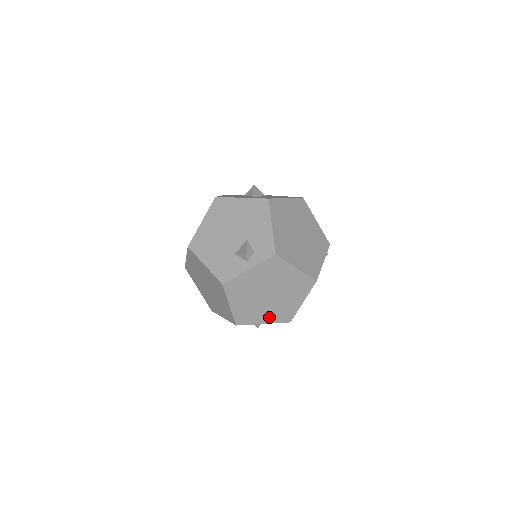
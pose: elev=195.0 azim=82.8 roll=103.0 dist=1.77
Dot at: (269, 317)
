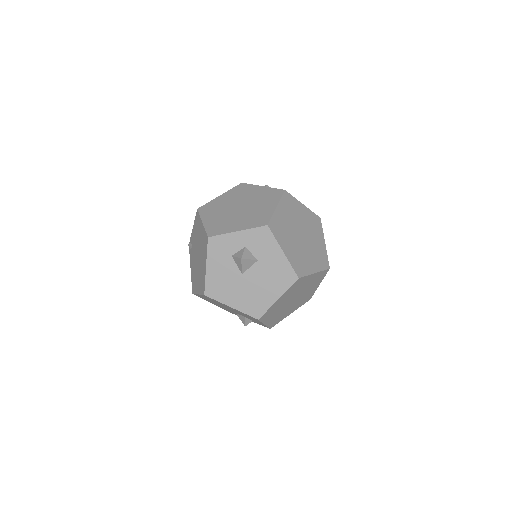
Dot at: occluded
